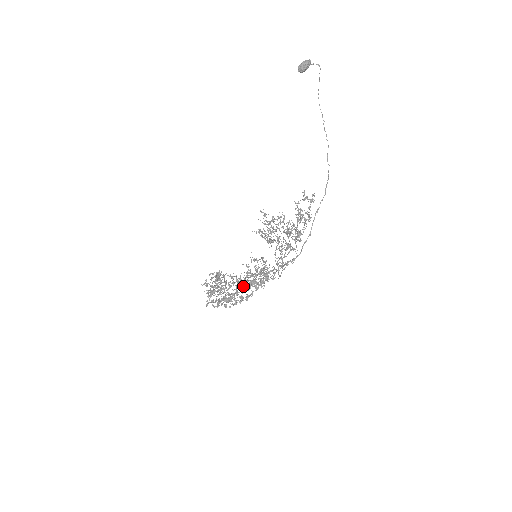
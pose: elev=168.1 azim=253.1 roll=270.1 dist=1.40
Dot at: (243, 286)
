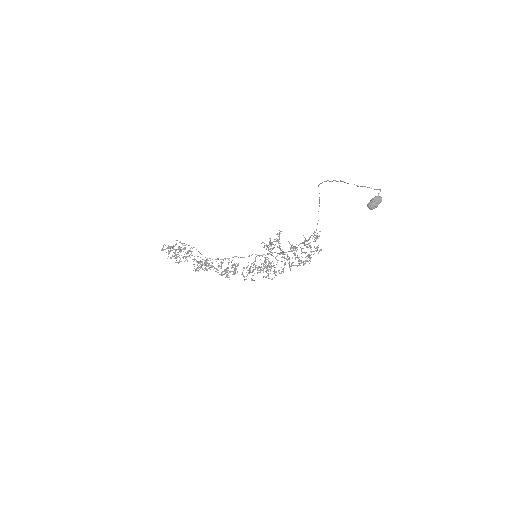
Dot at: occluded
